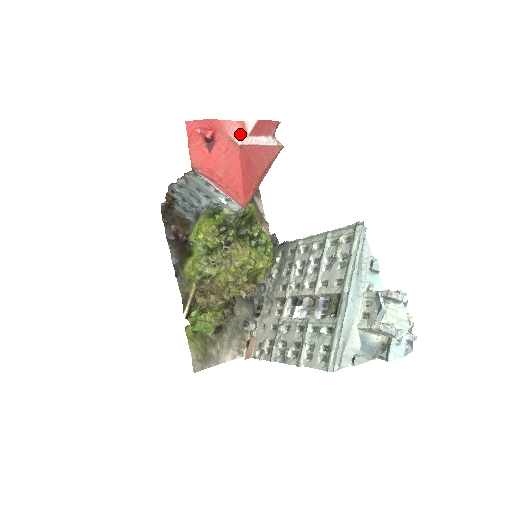
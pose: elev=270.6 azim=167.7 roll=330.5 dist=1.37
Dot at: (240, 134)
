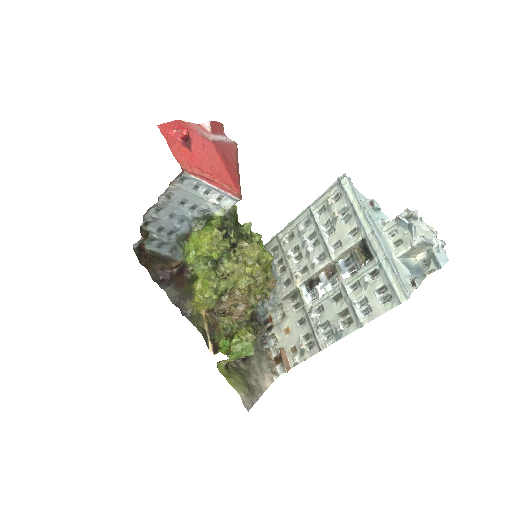
Dot at: (205, 133)
